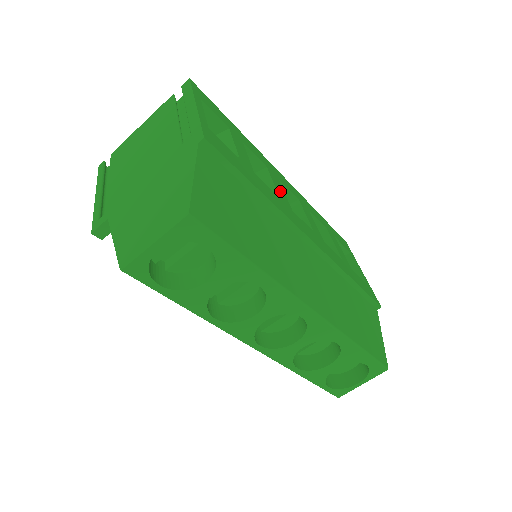
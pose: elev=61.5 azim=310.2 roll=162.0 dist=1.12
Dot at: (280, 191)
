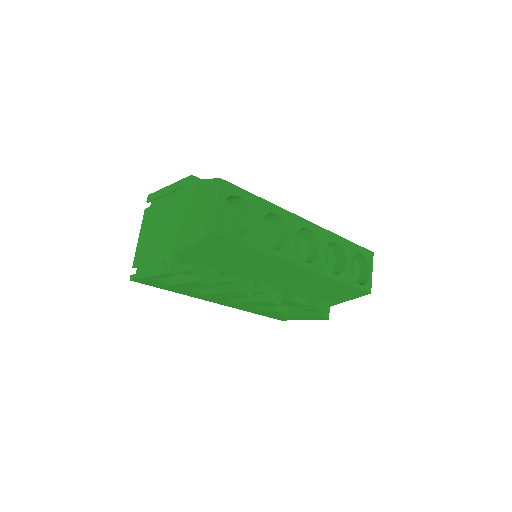
Dot at: occluded
